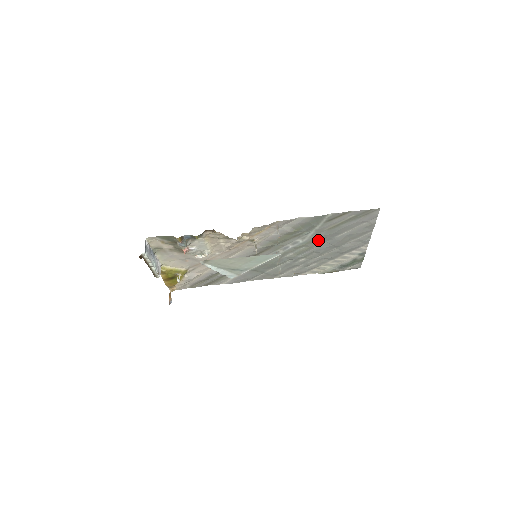
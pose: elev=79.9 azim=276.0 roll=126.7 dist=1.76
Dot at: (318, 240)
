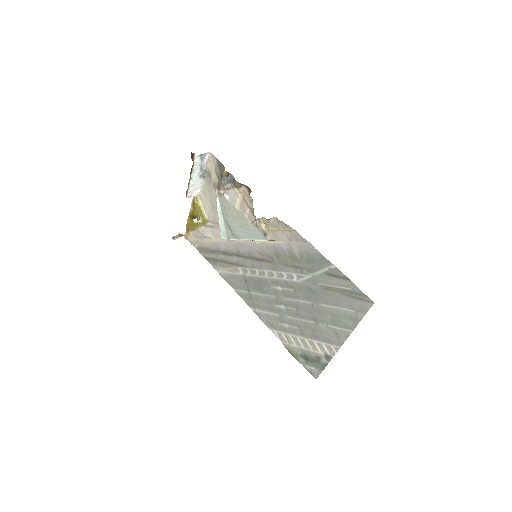
Dot at: (308, 293)
